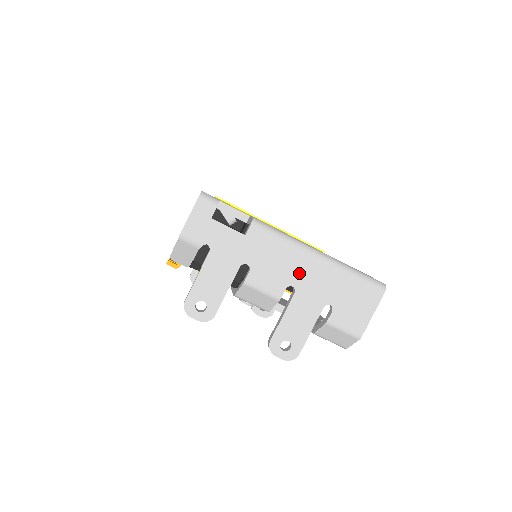
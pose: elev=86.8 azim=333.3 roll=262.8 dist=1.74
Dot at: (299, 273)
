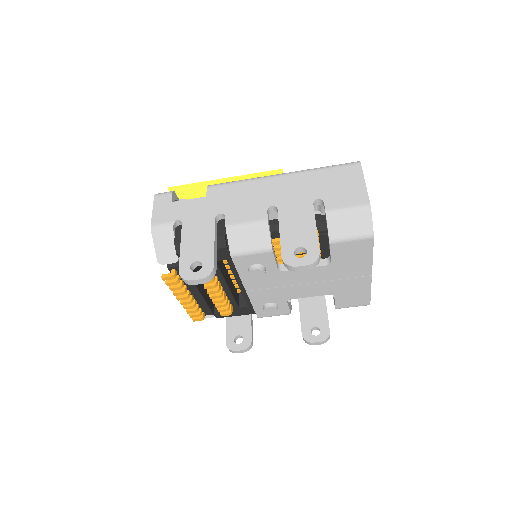
Dot at: (271, 194)
